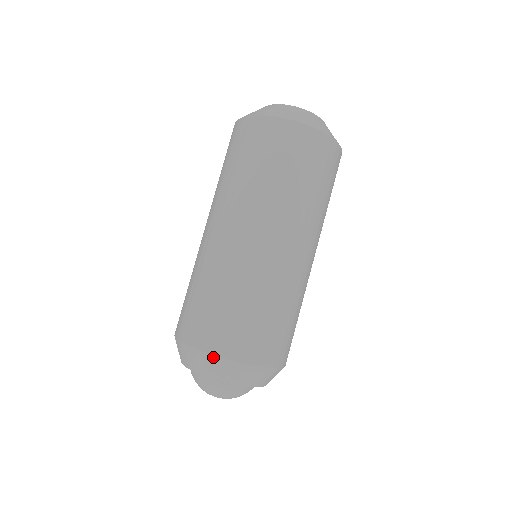
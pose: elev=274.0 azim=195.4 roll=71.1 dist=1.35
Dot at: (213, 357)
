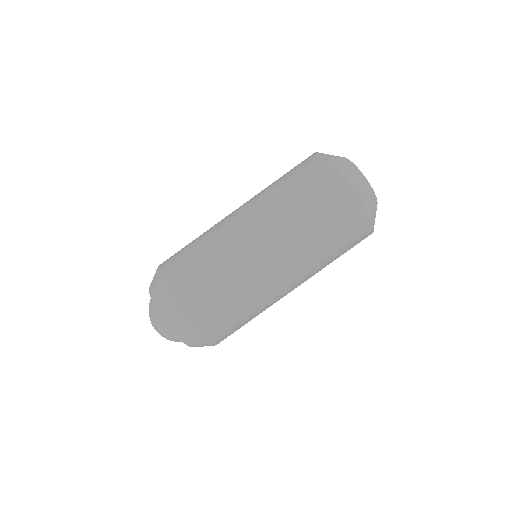
Dot at: (183, 319)
